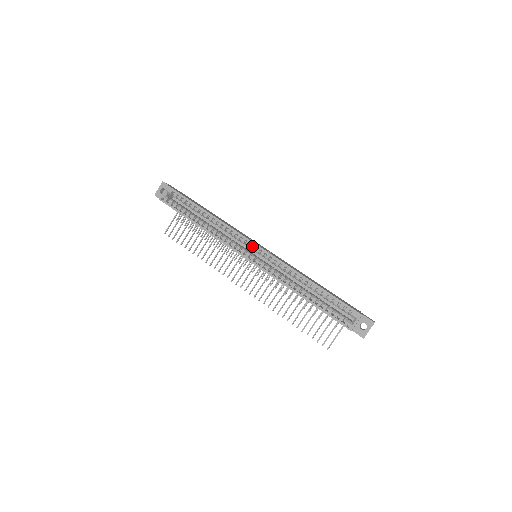
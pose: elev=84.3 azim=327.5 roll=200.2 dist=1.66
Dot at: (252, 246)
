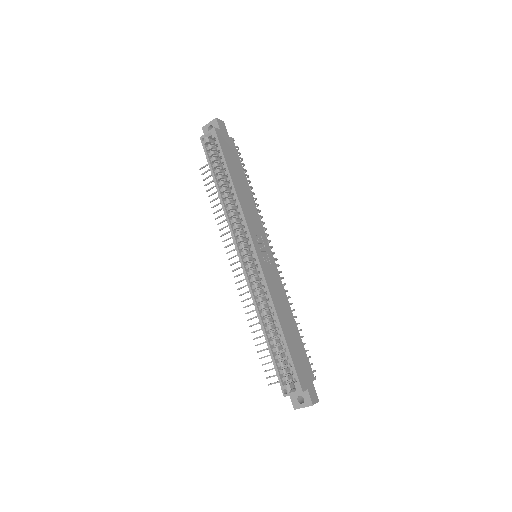
Dot at: (251, 248)
